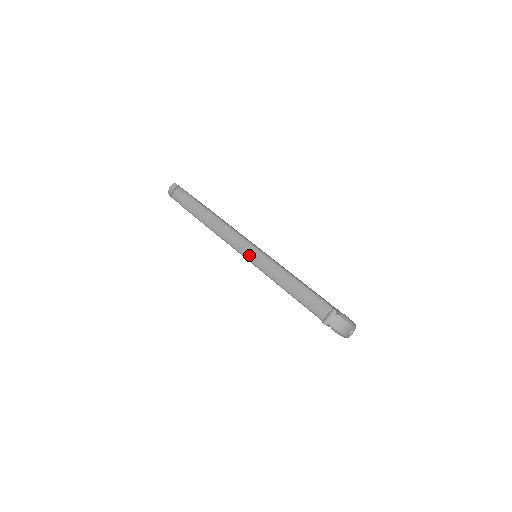
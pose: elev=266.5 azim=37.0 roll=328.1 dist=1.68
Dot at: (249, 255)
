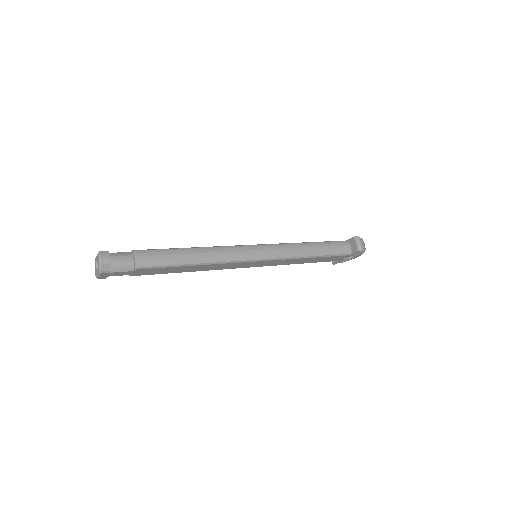
Dot at: (264, 254)
